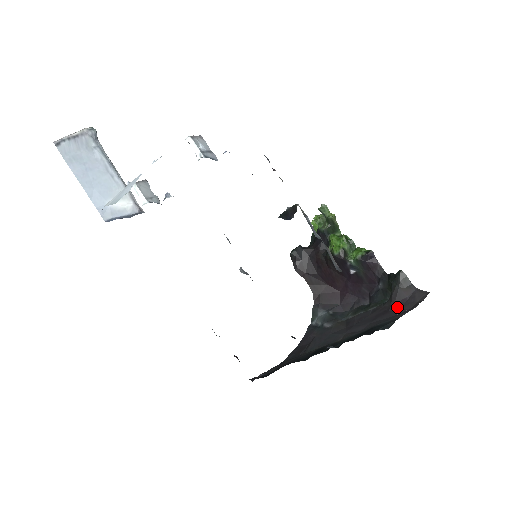
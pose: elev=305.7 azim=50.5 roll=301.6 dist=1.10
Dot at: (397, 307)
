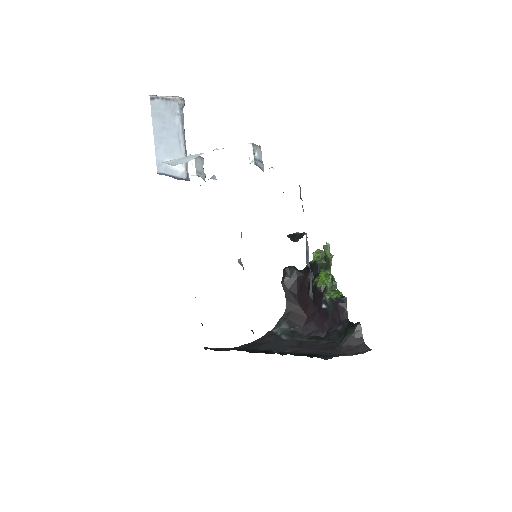
Dot at: (342, 349)
